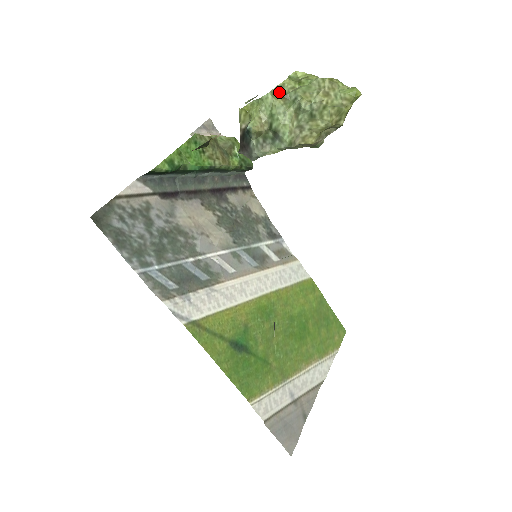
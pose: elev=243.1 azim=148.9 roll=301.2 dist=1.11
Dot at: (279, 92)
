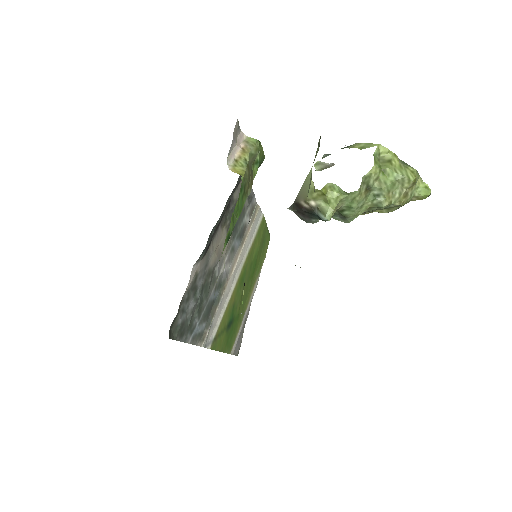
Dot at: (364, 184)
